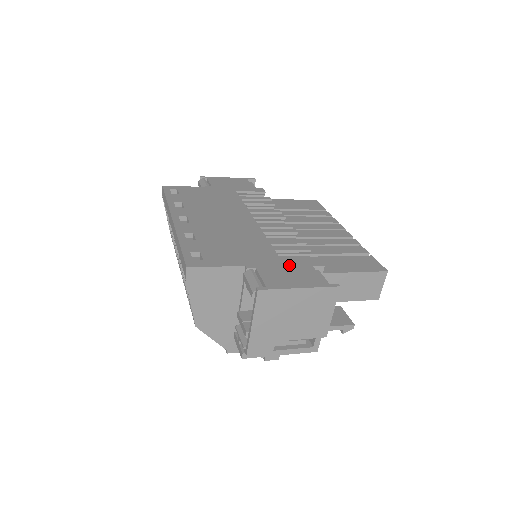
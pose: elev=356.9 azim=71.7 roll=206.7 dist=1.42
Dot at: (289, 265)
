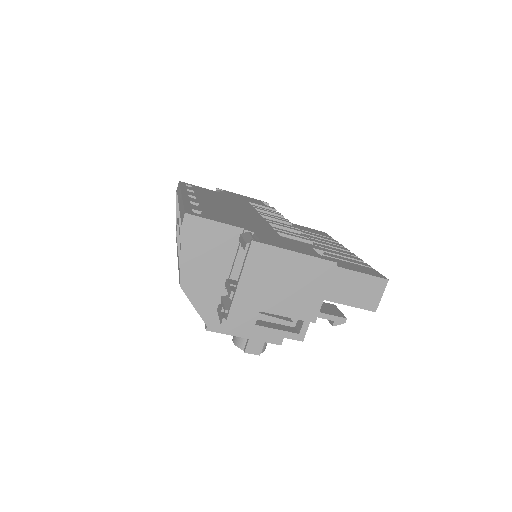
Dot at: (288, 240)
